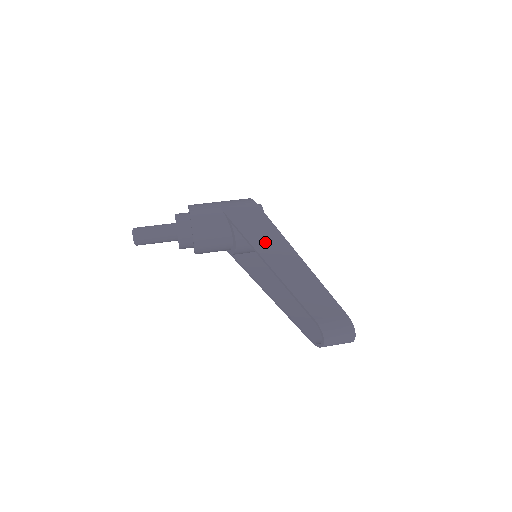
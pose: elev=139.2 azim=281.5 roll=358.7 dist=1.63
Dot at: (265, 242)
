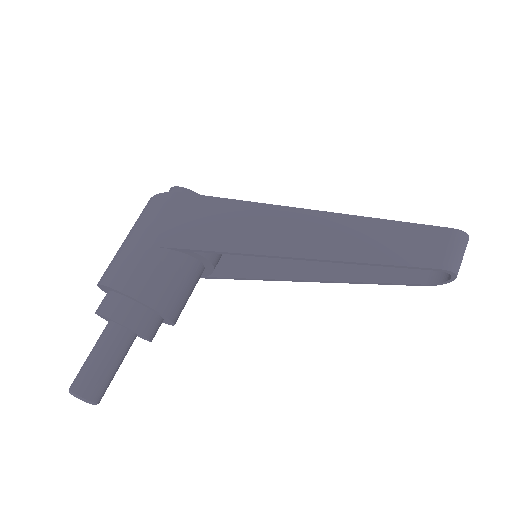
Dot at: (268, 235)
